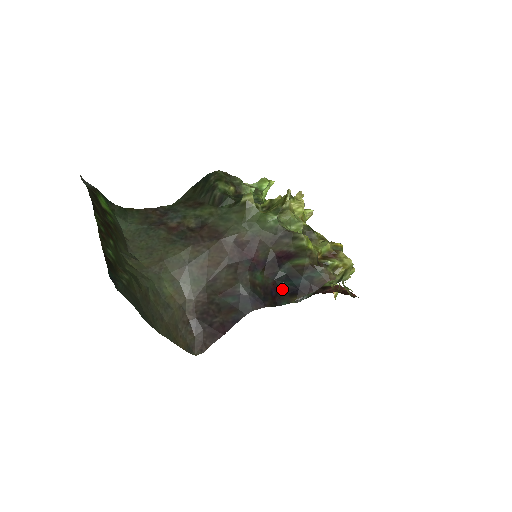
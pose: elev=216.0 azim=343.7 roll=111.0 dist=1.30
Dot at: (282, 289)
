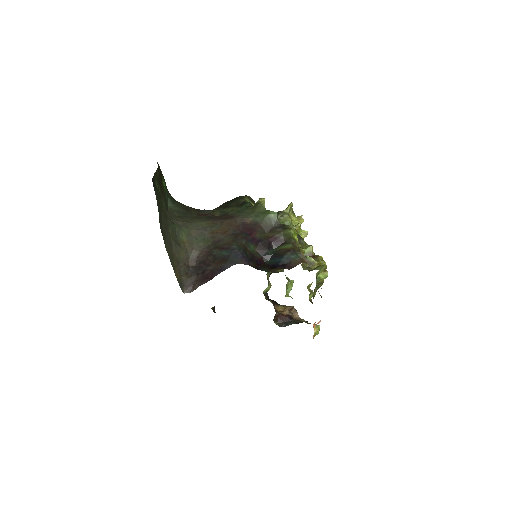
Dot at: (266, 264)
